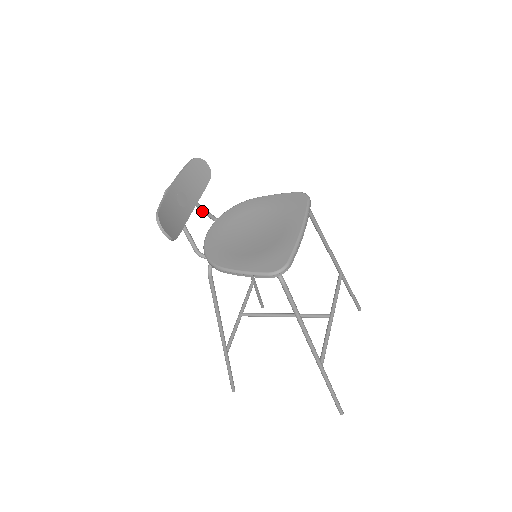
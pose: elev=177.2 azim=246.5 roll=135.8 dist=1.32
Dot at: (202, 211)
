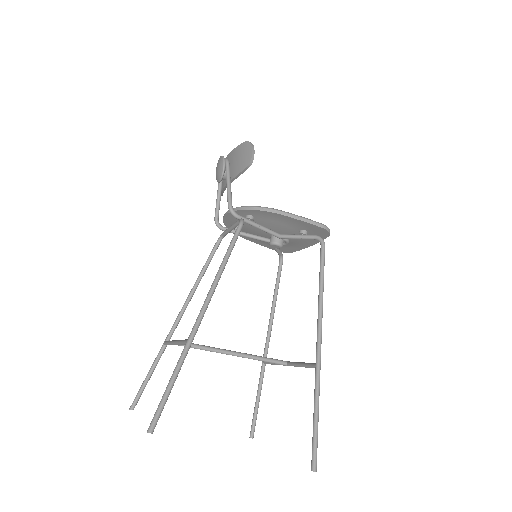
Dot at: (218, 202)
